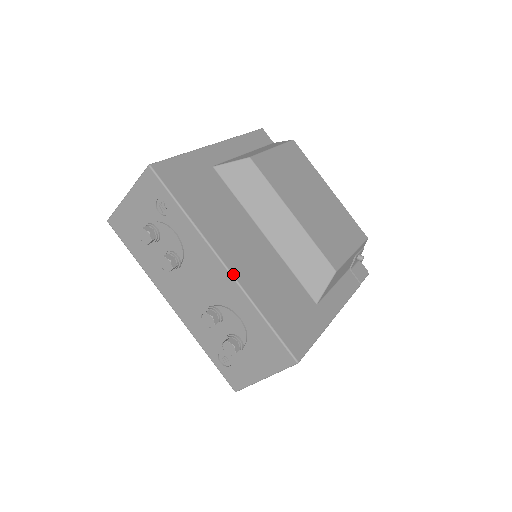
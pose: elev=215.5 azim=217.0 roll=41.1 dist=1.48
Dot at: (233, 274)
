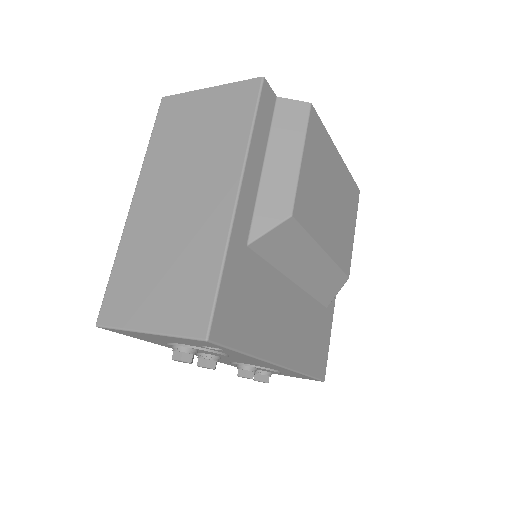
Dot at: (287, 367)
